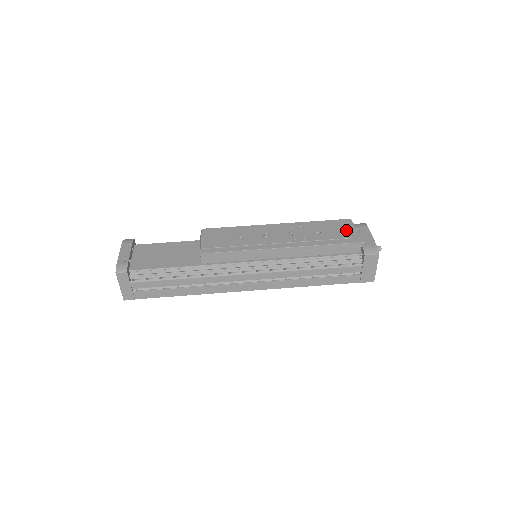
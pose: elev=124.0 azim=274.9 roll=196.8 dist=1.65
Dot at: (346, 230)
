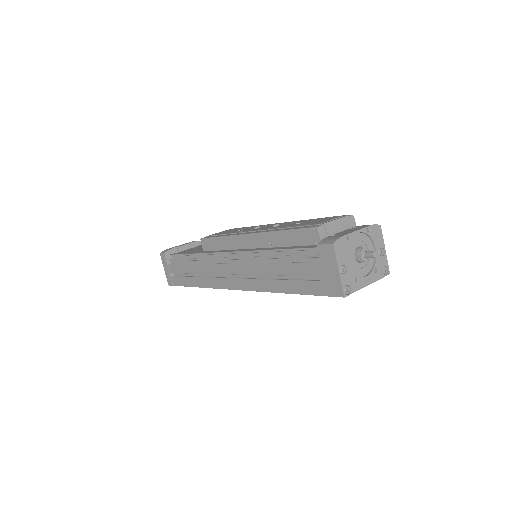
Dot at: (324, 220)
